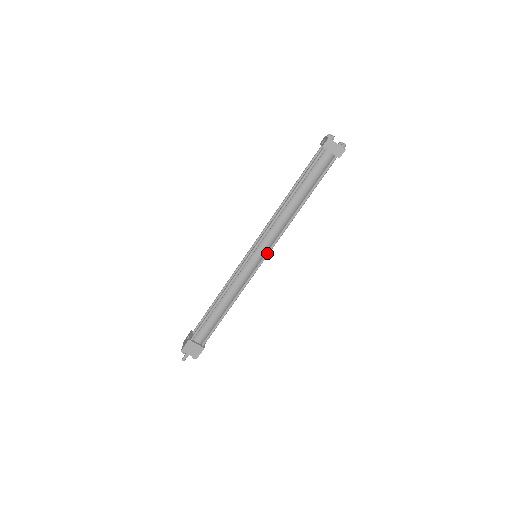
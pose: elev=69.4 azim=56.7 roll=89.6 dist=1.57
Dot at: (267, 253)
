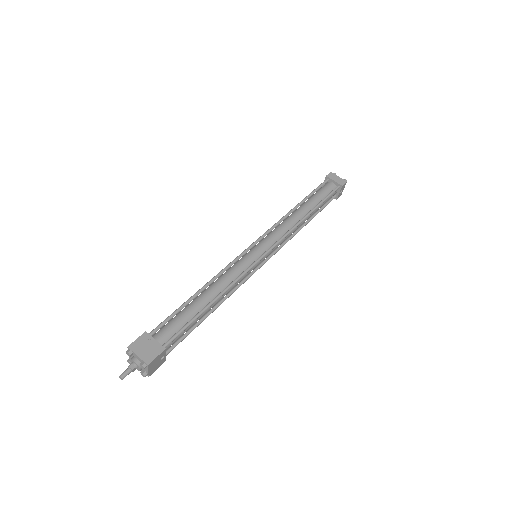
Dot at: (271, 247)
